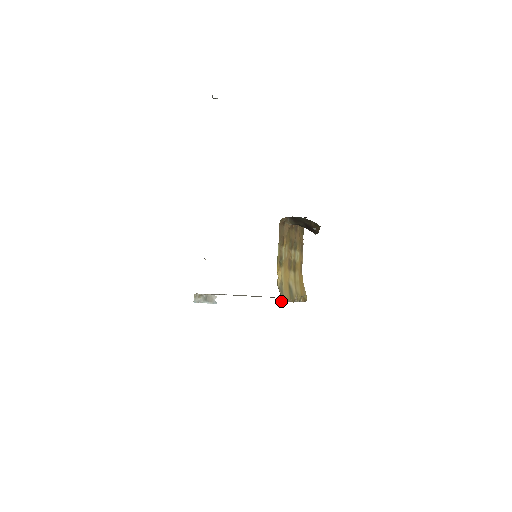
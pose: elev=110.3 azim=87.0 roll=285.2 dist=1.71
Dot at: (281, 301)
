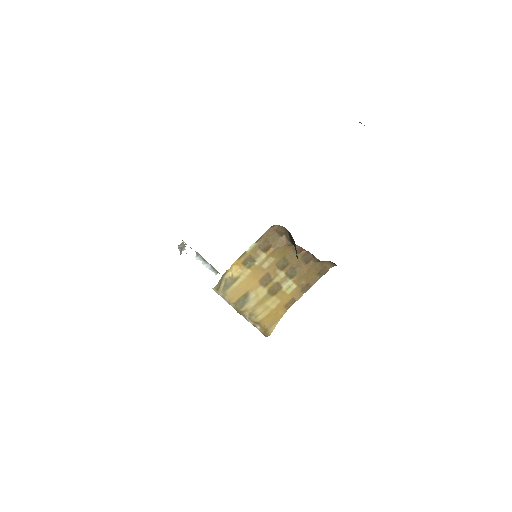
Dot at: (216, 291)
